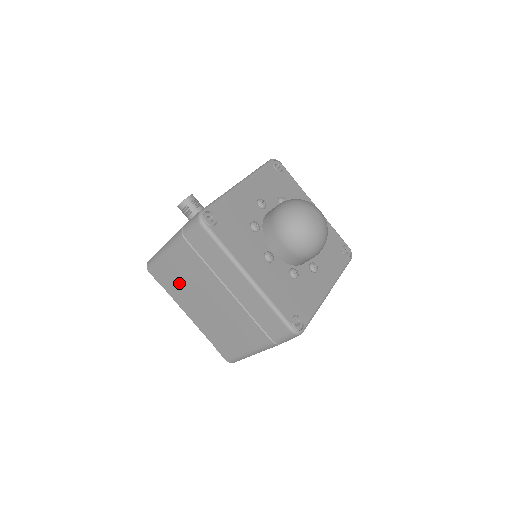
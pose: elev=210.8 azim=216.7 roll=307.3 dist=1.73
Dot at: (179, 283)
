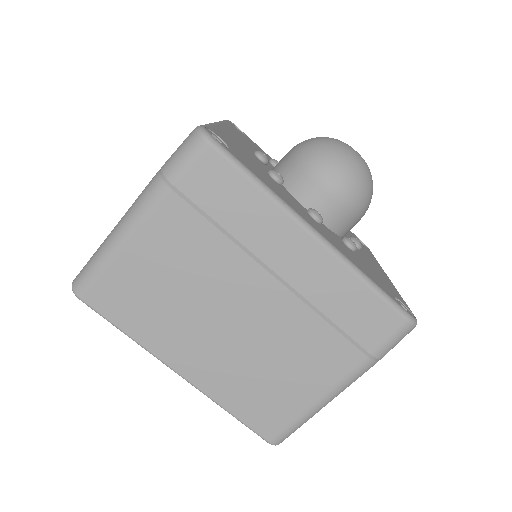
Dot at: occluded
